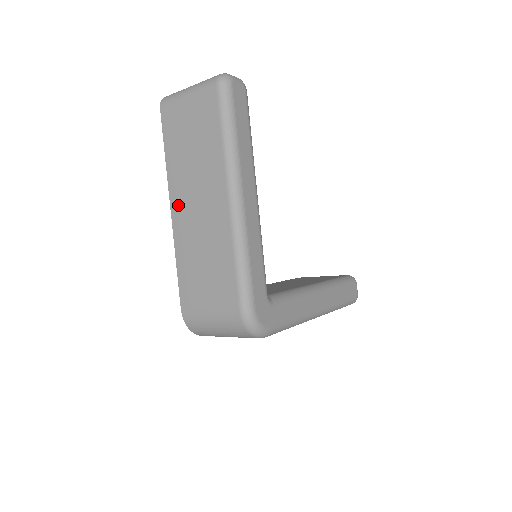
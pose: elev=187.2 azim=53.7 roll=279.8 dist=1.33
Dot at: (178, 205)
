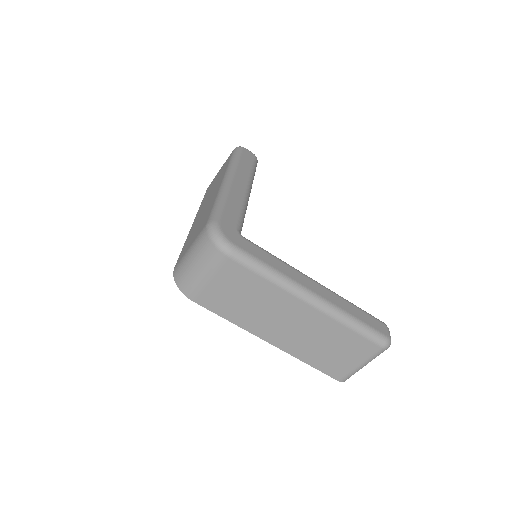
Dot at: (197, 216)
